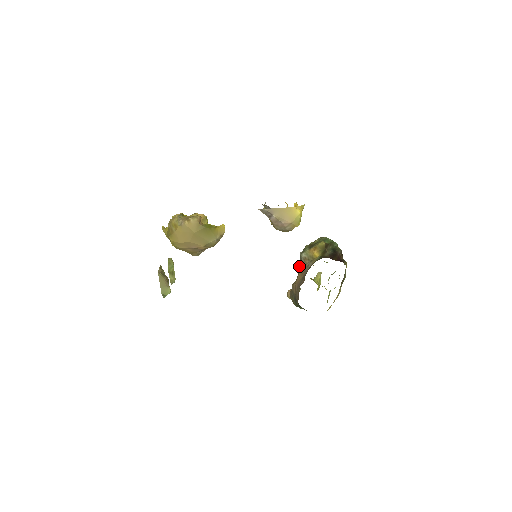
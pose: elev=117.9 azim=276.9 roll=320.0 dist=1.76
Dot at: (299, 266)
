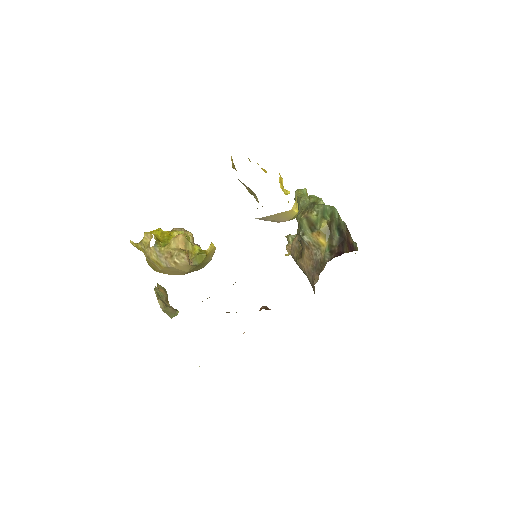
Dot at: (301, 244)
